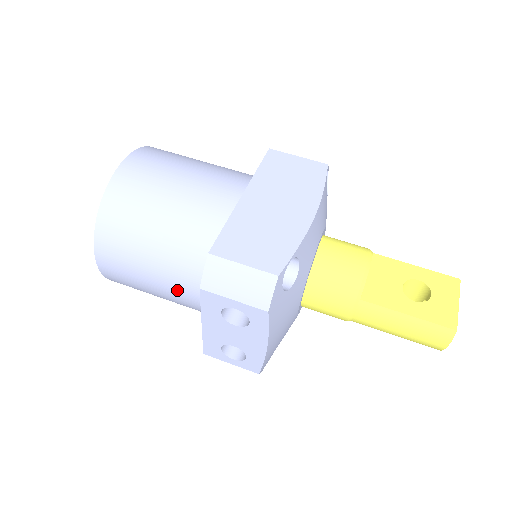
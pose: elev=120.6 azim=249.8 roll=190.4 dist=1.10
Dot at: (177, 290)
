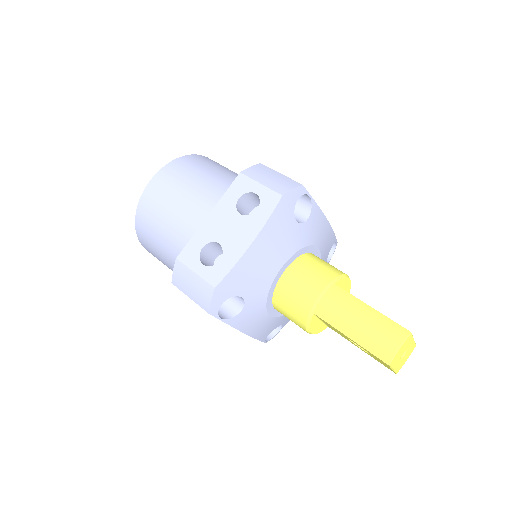
Dot at: (199, 209)
